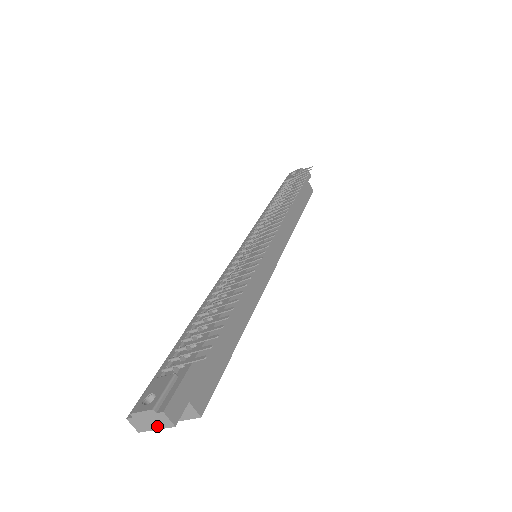
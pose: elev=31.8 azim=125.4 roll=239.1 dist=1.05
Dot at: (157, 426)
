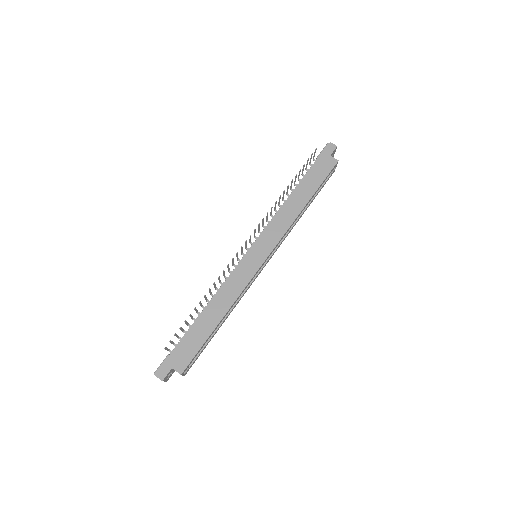
Dot at: occluded
